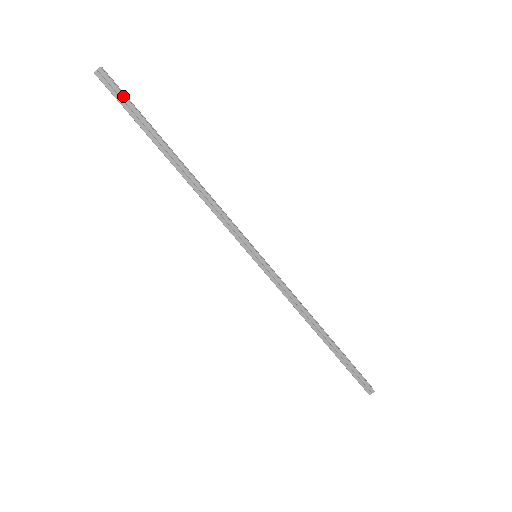
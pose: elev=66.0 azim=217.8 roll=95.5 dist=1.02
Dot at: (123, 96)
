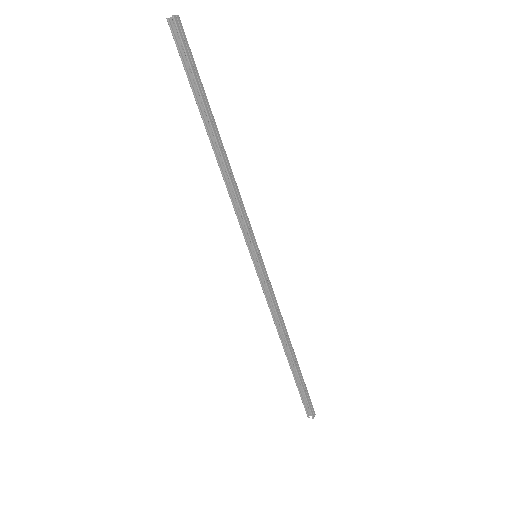
Dot at: (191, 52)
